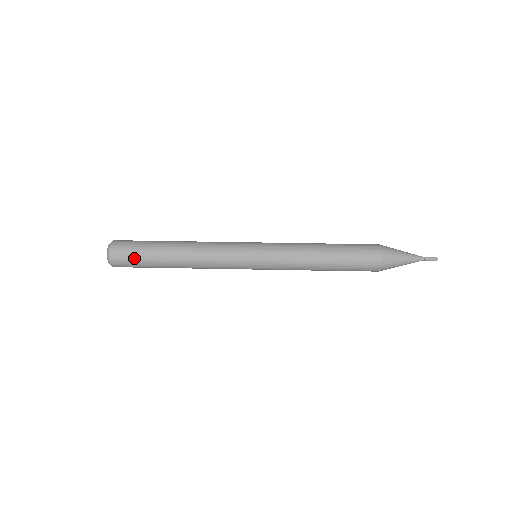
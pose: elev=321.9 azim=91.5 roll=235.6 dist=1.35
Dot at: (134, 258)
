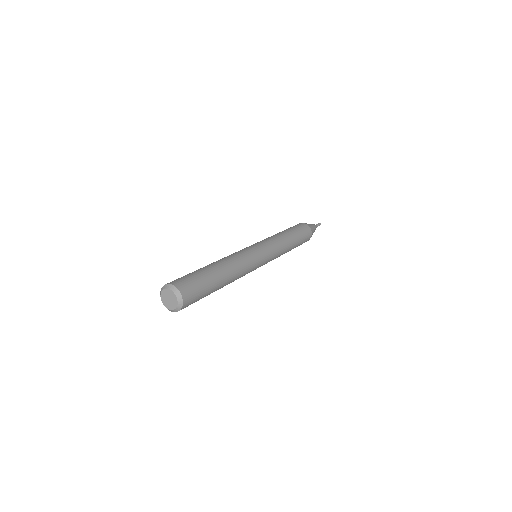
Dot at: (199, 286)
